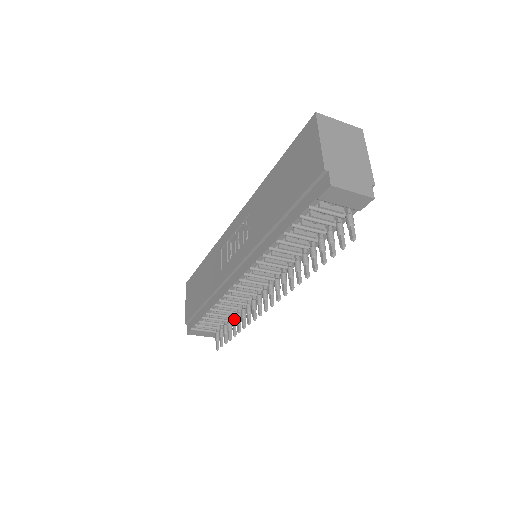
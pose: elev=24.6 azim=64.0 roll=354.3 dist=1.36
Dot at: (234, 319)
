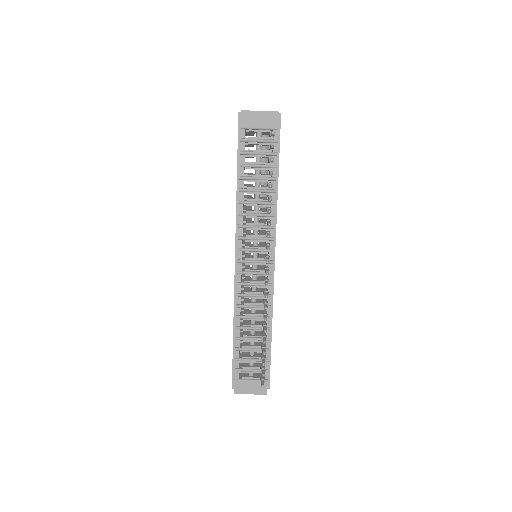
Dot at: (263, 334)
